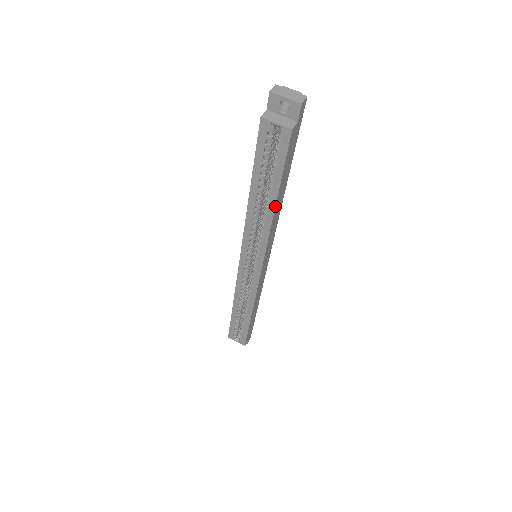
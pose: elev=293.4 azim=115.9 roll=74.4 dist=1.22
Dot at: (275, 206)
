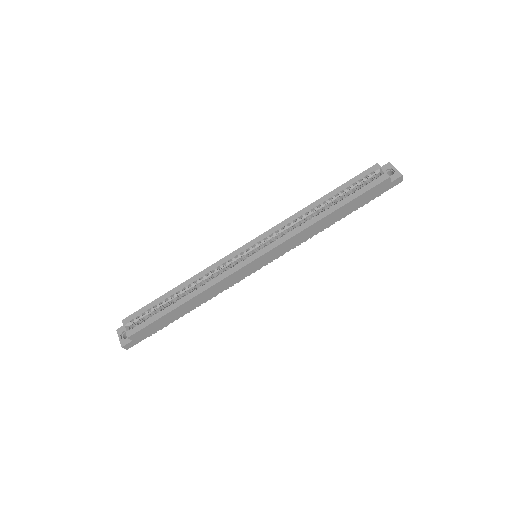
Dot at: (329, 214)
